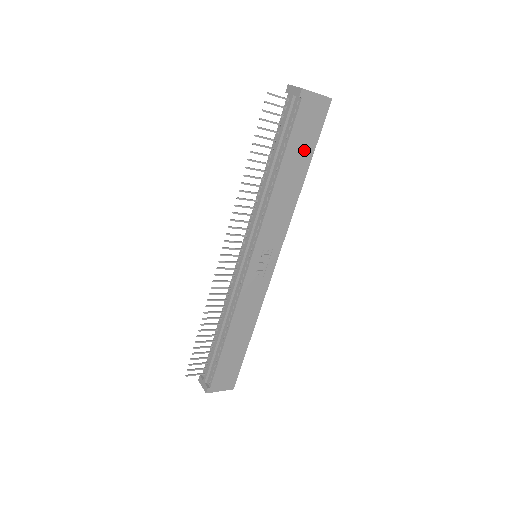
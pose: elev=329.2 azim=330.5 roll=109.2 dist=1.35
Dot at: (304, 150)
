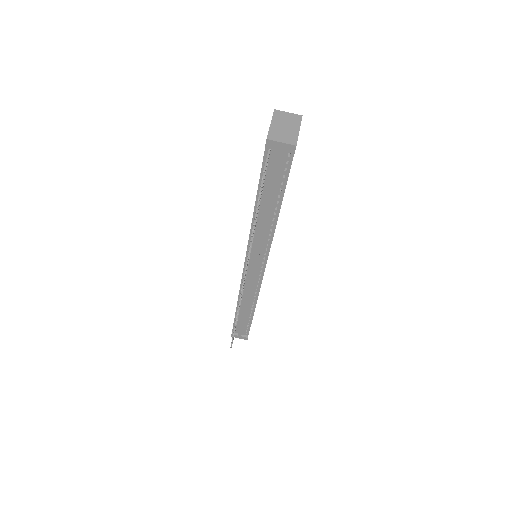
Dot at: occluded
